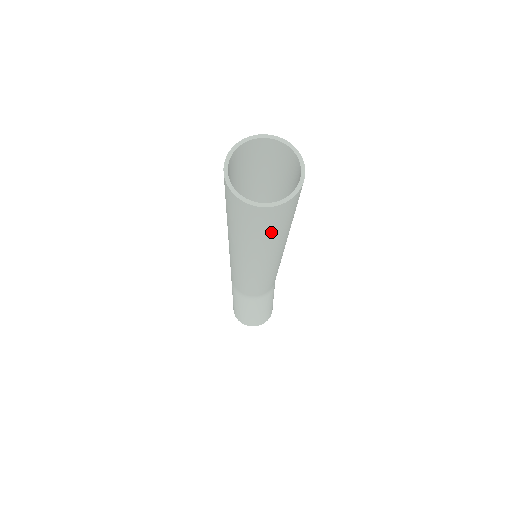
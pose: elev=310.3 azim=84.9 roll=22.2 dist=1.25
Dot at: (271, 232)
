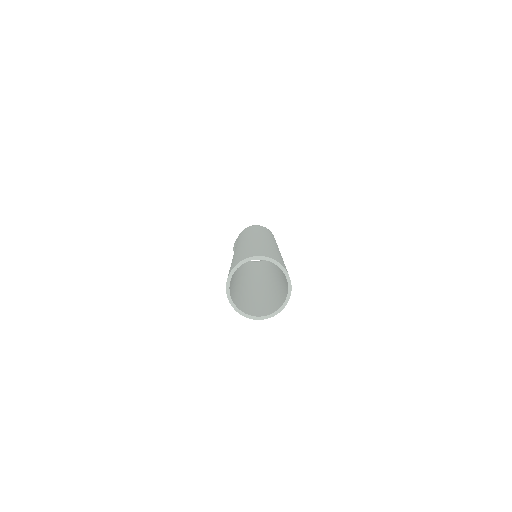
Dot at: occluded
